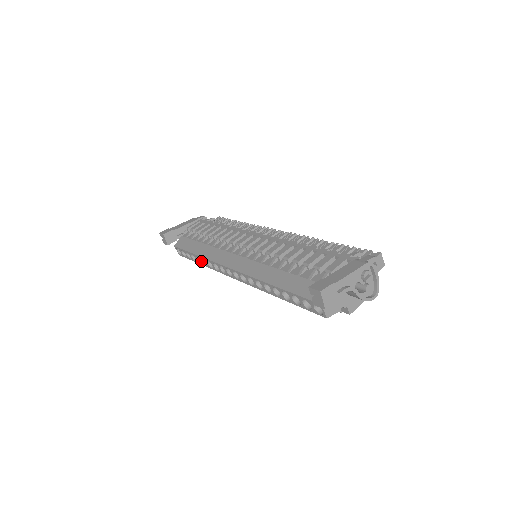
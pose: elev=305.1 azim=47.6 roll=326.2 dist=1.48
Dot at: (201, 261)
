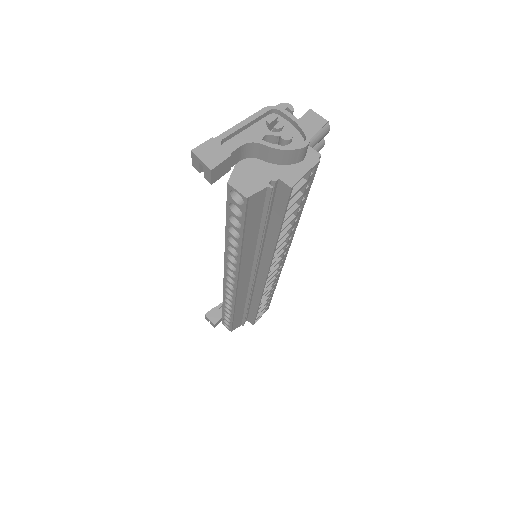
Dot at: occluded
